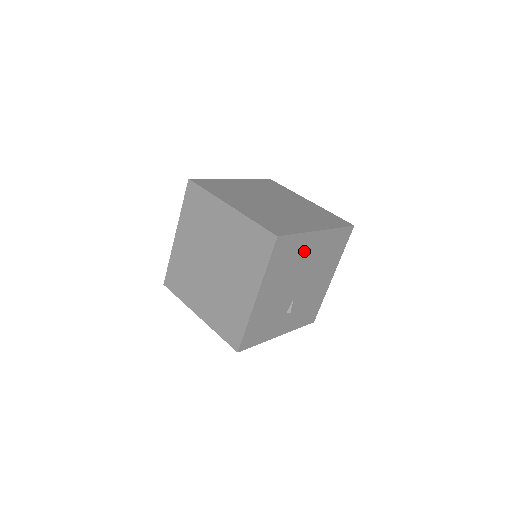
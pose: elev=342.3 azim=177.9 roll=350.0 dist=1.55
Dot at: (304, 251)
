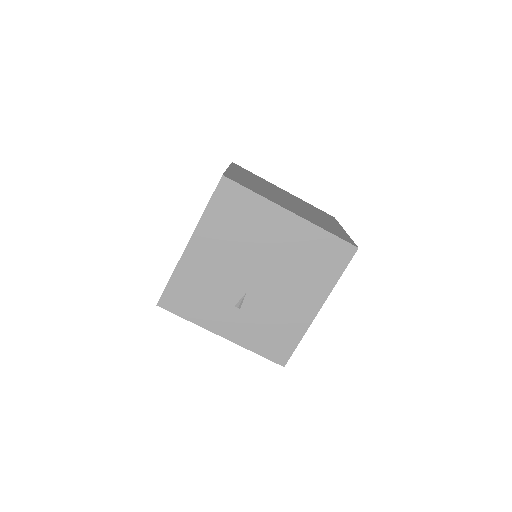
Dot at: (265, 227)
